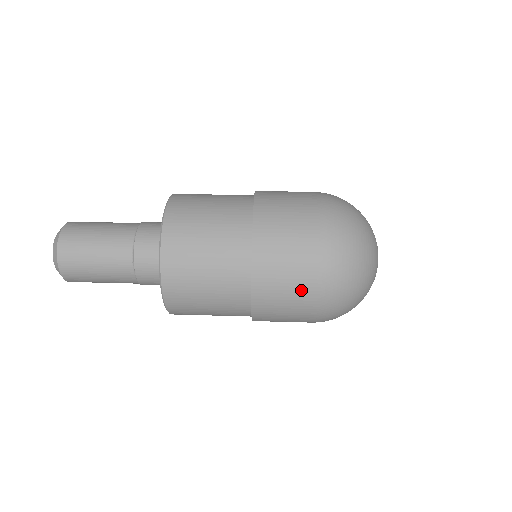
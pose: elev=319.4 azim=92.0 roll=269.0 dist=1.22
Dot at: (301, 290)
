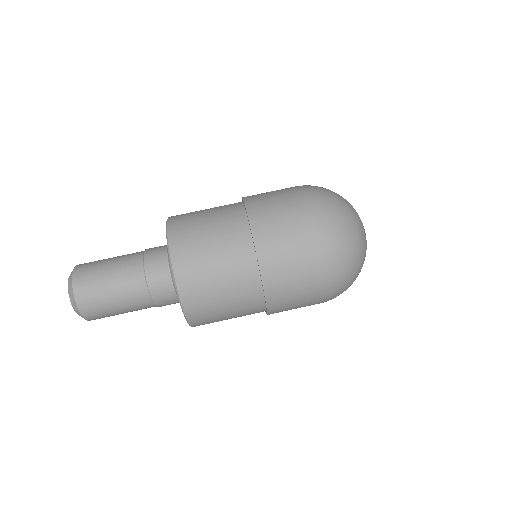
Dot at: occluded
